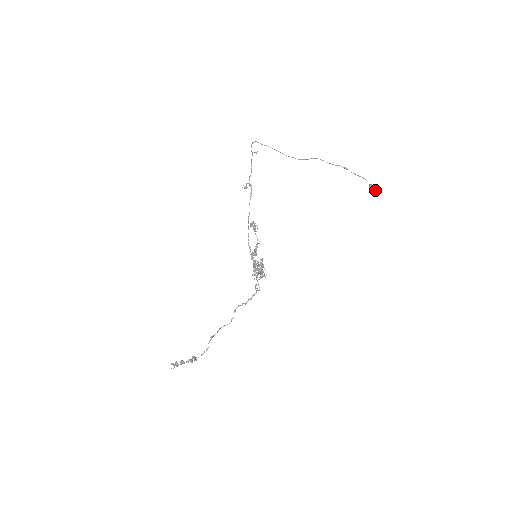
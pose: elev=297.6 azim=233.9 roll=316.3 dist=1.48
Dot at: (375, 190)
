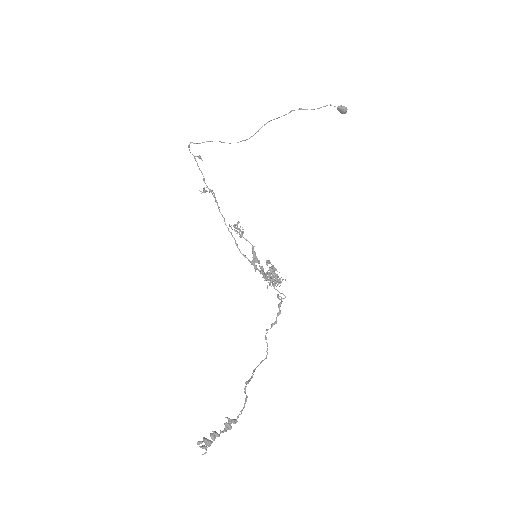
Dot at: (347, 109)
